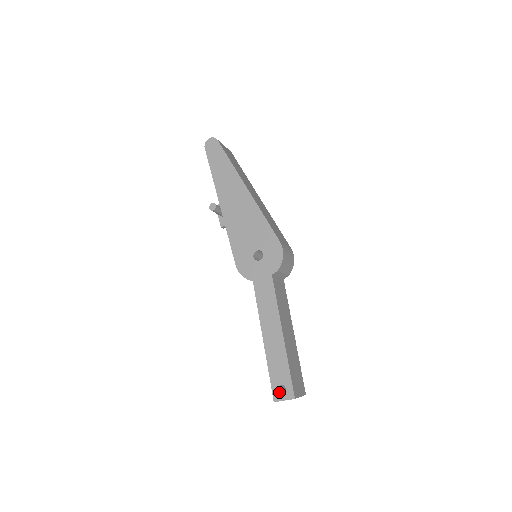
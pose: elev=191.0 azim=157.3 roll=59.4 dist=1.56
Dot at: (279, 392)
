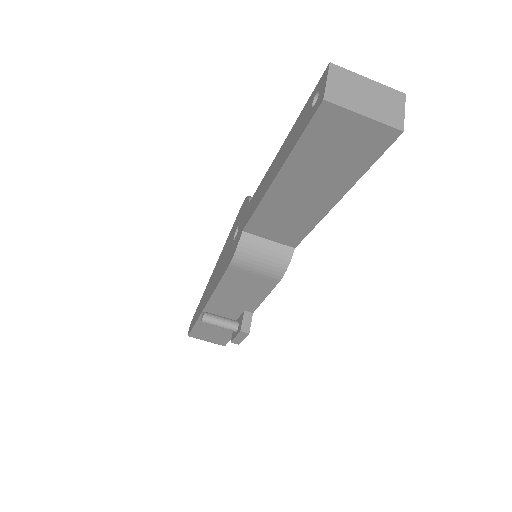
Dot at: (316, 101)
